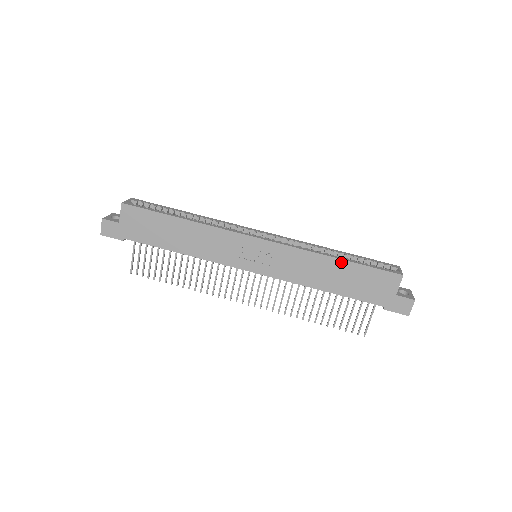
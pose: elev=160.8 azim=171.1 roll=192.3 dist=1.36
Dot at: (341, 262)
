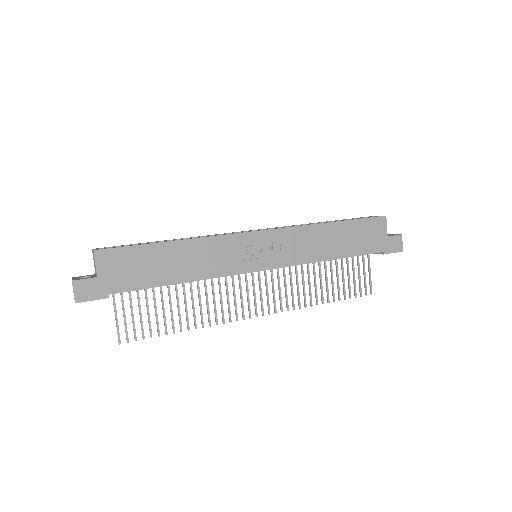
Dot at: (337, 224)
